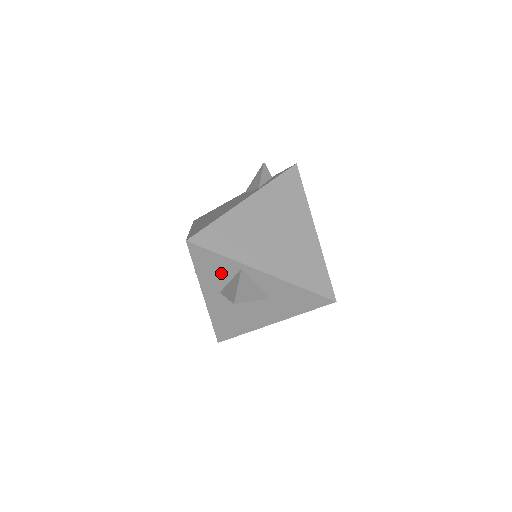
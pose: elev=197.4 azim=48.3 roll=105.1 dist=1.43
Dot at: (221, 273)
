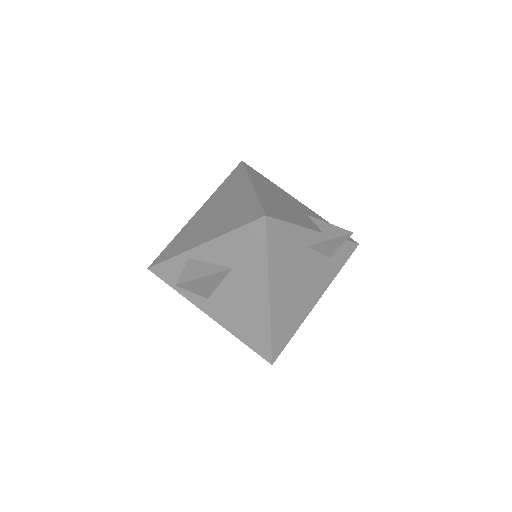
Dot at: occluded
